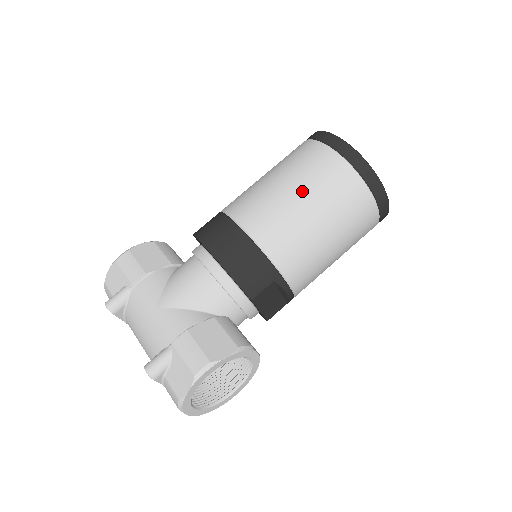
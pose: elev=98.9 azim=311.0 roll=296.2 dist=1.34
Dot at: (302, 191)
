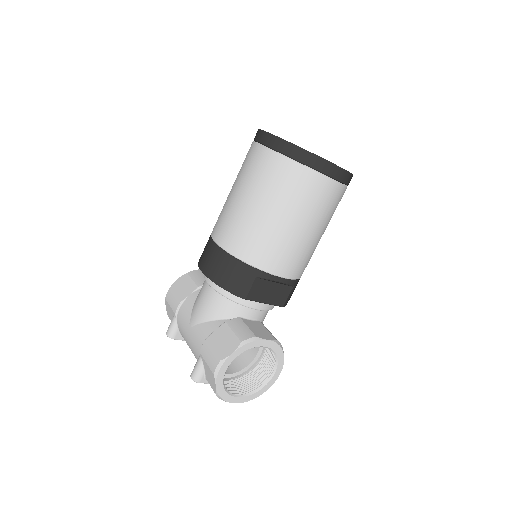
Dot at: (248, 194)
